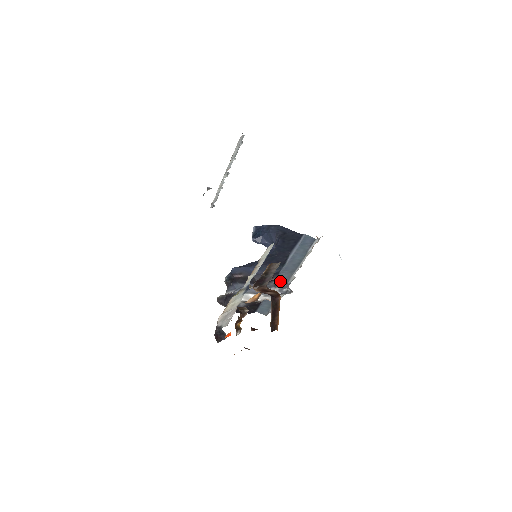
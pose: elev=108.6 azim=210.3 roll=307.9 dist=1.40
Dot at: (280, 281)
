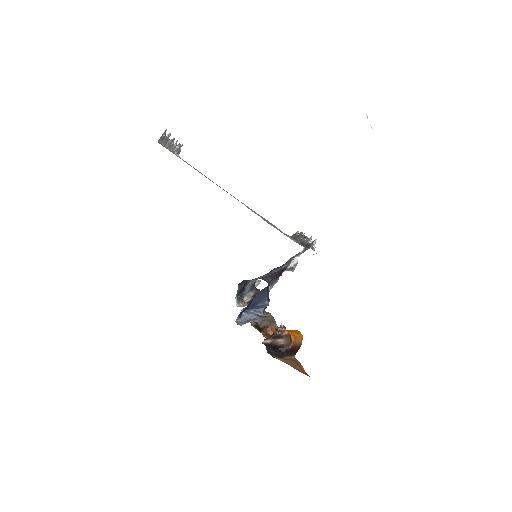
Dot at: occluded
